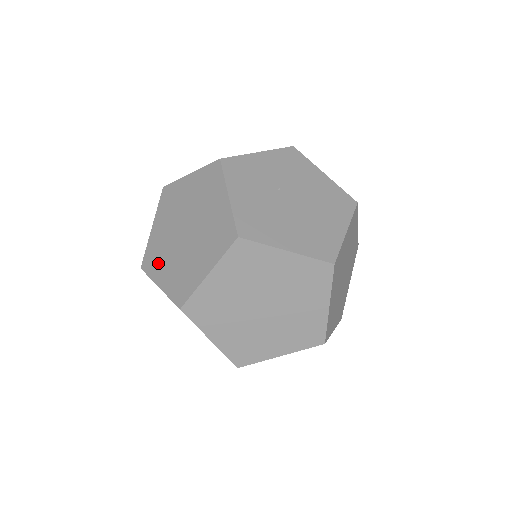
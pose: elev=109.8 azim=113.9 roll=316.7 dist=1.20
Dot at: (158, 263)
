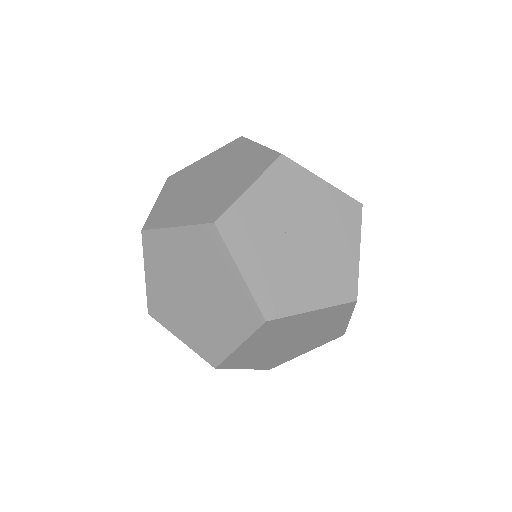
Dot at: (170, 316)
